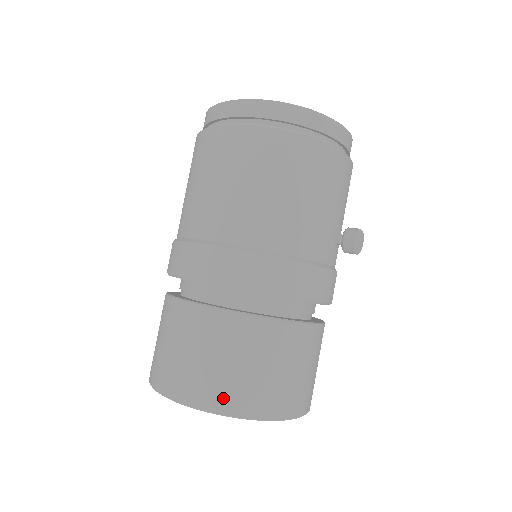
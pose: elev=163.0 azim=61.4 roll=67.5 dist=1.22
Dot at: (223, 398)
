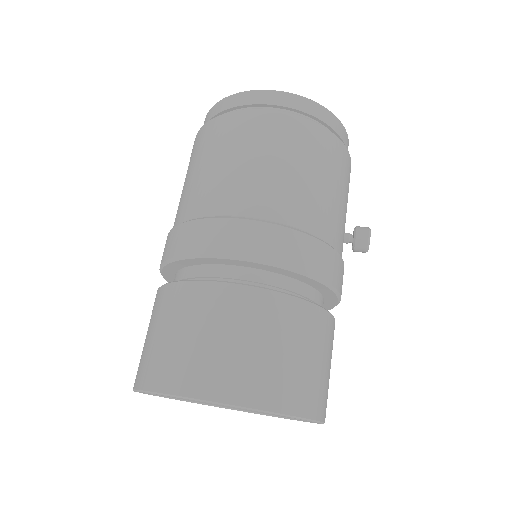
Dot at: (260, 389)
